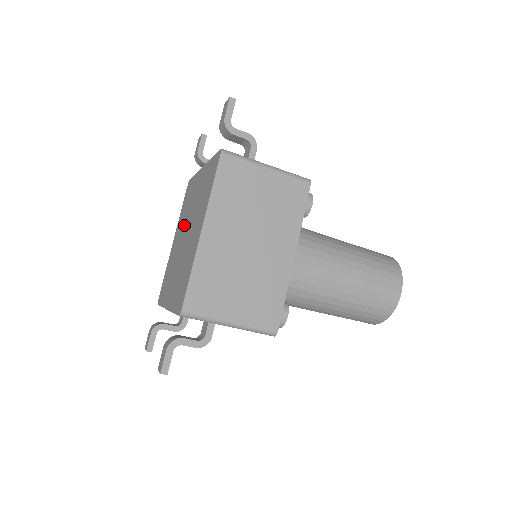
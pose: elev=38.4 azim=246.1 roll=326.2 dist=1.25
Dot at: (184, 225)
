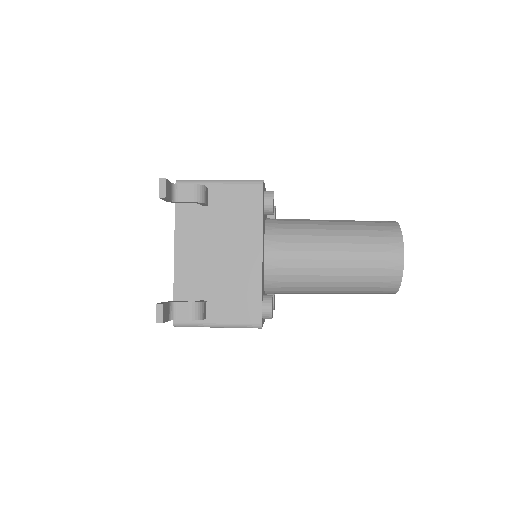
Dot at: occluded
